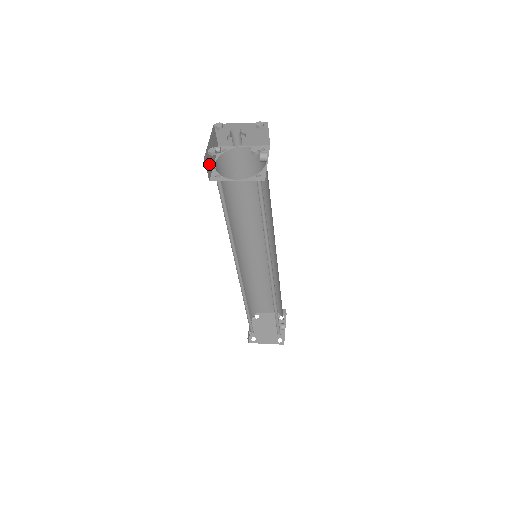
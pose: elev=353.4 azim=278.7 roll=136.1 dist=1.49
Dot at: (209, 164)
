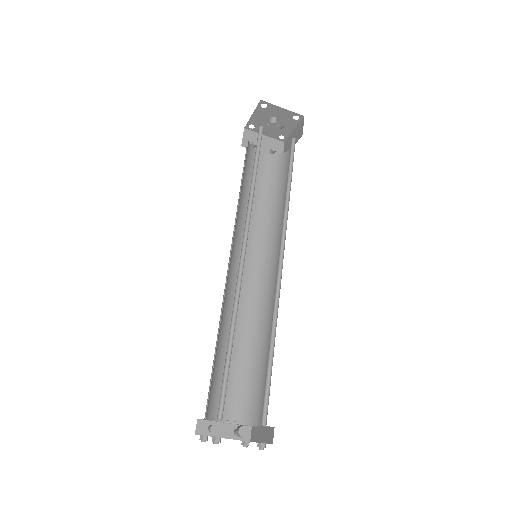
Dot at: (252, 142)
